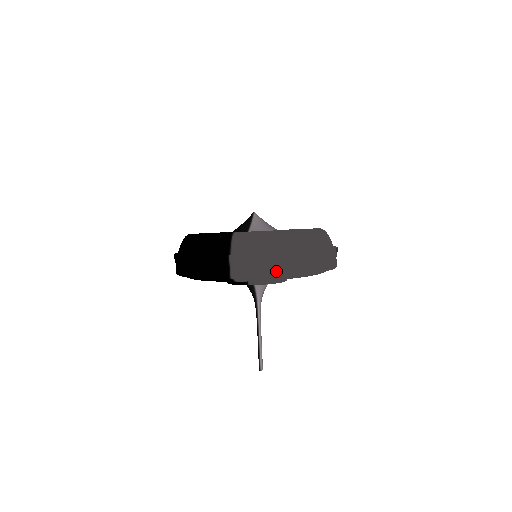
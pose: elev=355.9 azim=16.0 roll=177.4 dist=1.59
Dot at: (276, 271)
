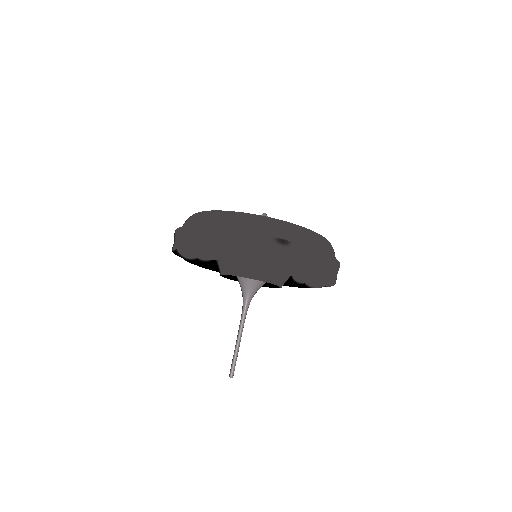
Dot at: (187, 243)
